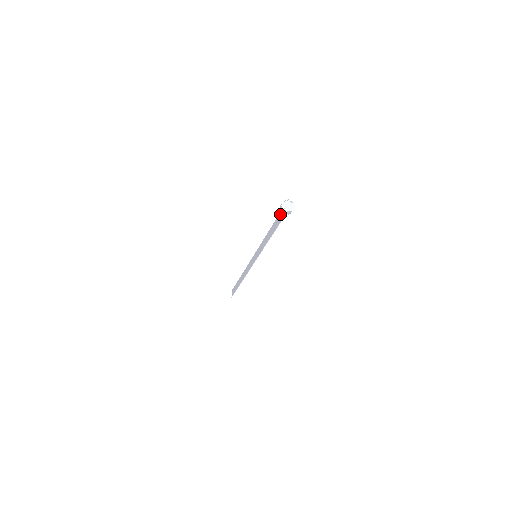
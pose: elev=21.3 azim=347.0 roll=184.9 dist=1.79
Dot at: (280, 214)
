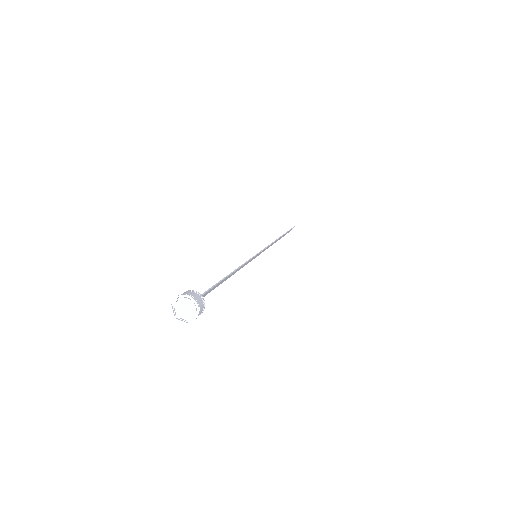
Dot at: occluded
